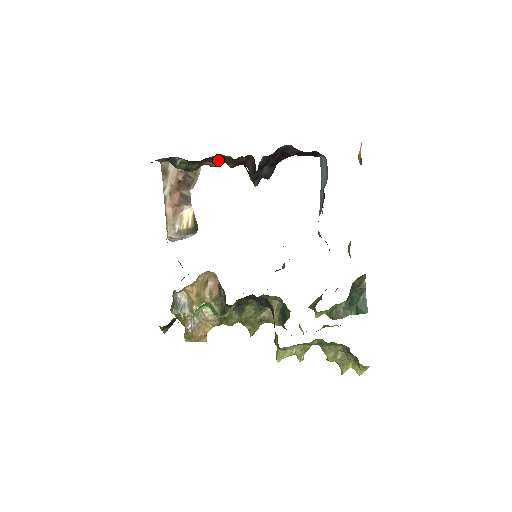
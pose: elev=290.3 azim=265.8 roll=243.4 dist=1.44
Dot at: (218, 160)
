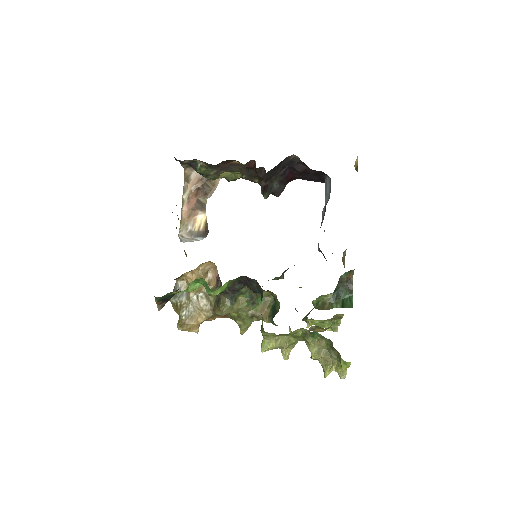
Dot at: (234, 169)
